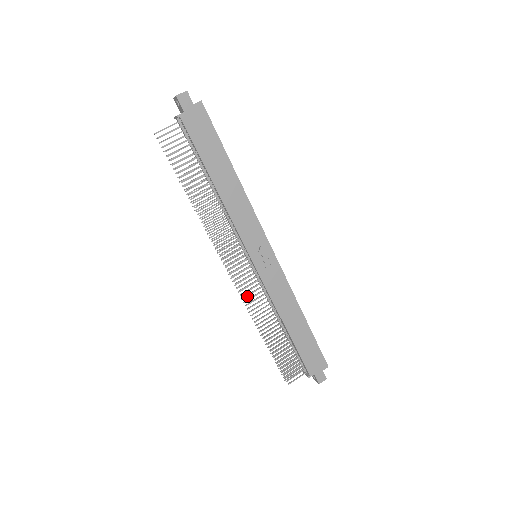
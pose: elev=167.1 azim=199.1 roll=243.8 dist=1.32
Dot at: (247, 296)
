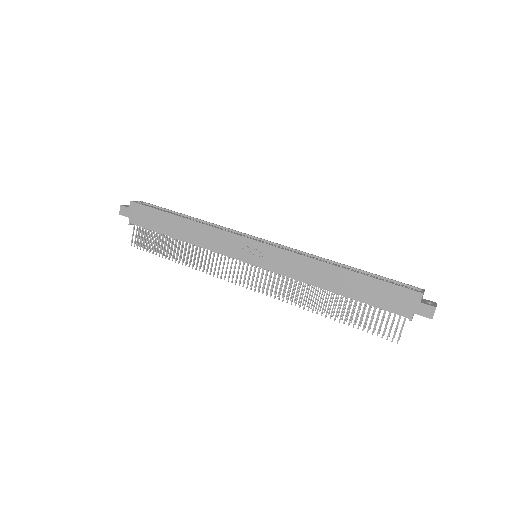
Dot at: (283, 292)
